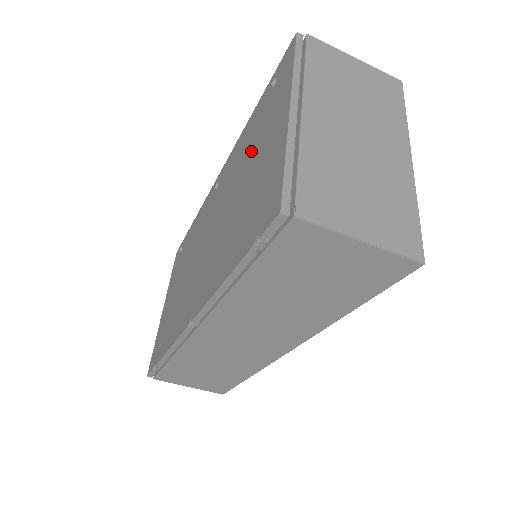
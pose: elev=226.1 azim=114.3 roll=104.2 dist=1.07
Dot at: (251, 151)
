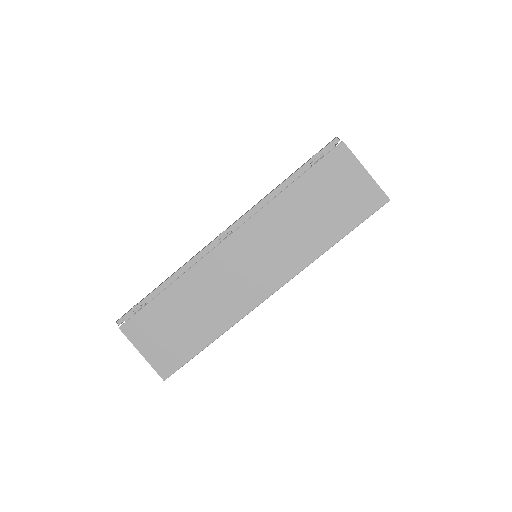
Dot at: occluded
